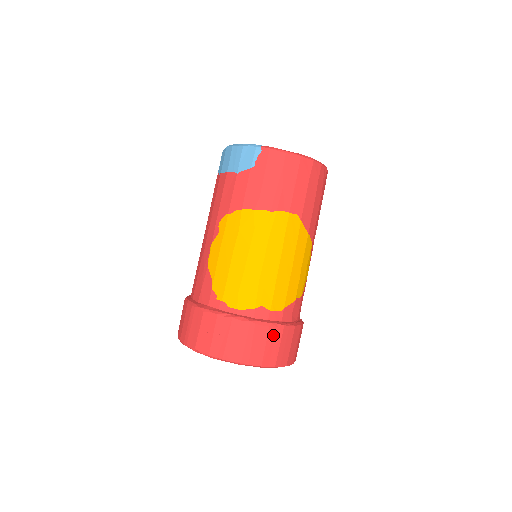
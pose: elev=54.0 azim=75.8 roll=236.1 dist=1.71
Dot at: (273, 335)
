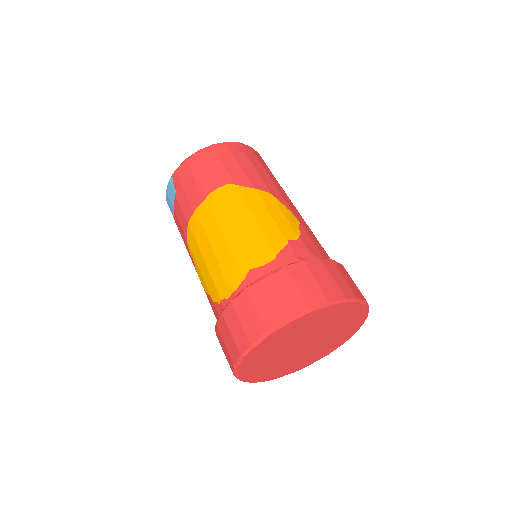
Dot at: (278, 282)
